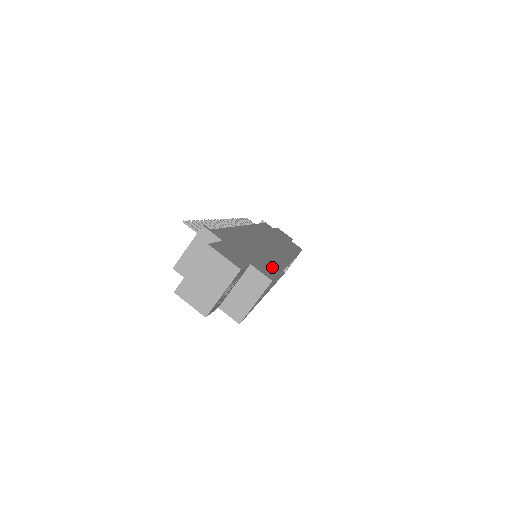
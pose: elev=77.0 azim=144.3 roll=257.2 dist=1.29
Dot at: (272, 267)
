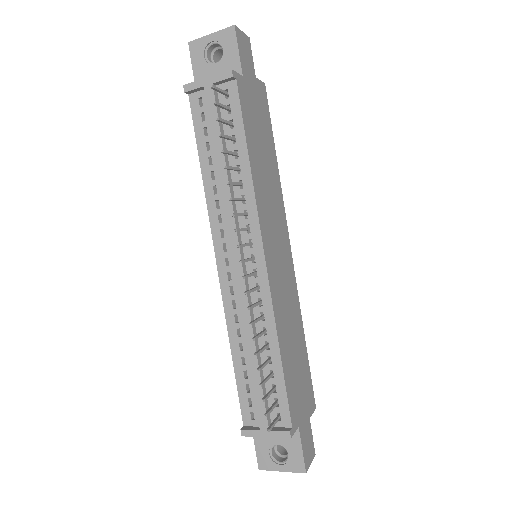
Dot at: (306, 364)
